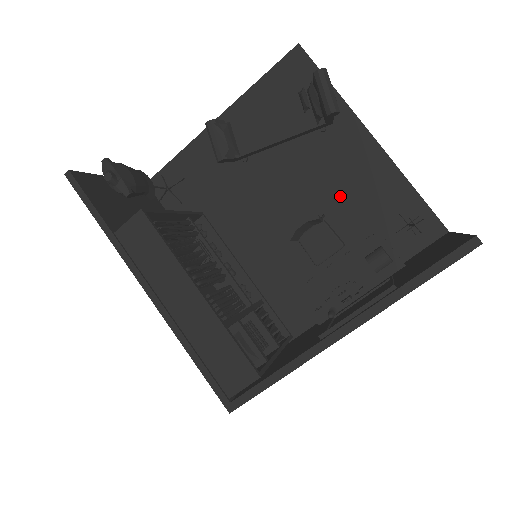
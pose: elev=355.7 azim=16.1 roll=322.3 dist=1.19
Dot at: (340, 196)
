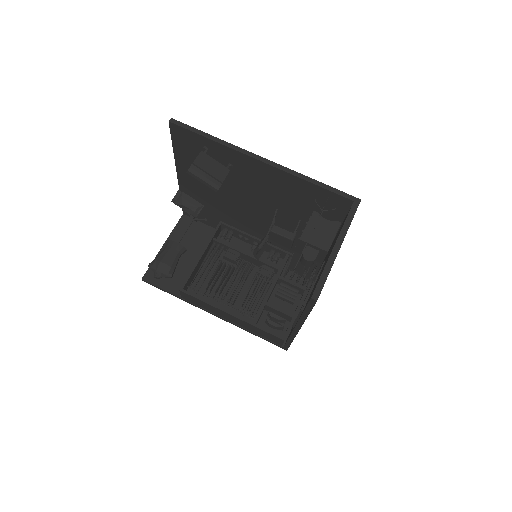
Dot at: (275, 197)
